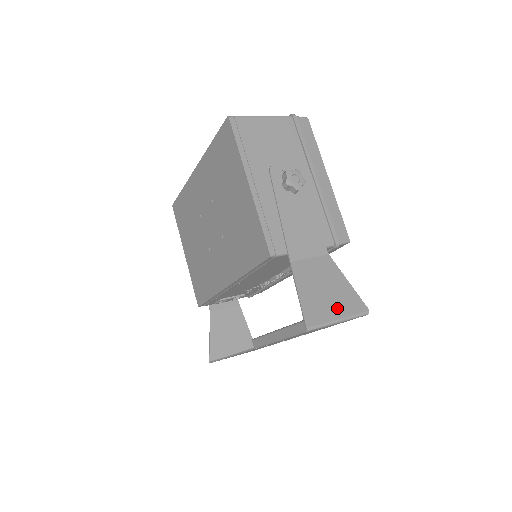
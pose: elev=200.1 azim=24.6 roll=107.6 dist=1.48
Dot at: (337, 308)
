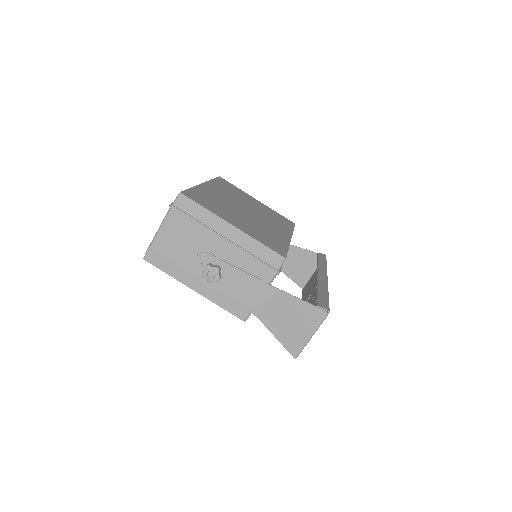
Dot at: (305, 328)
